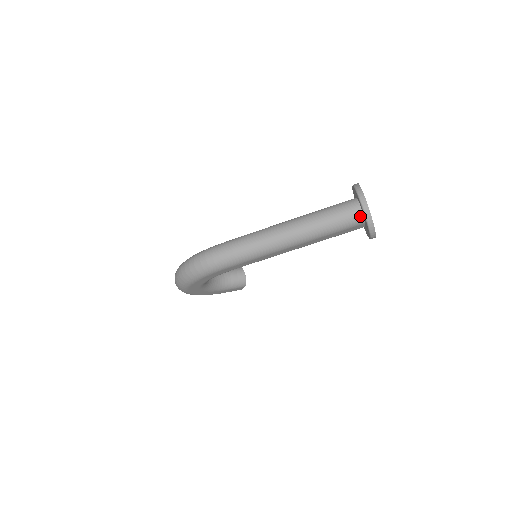
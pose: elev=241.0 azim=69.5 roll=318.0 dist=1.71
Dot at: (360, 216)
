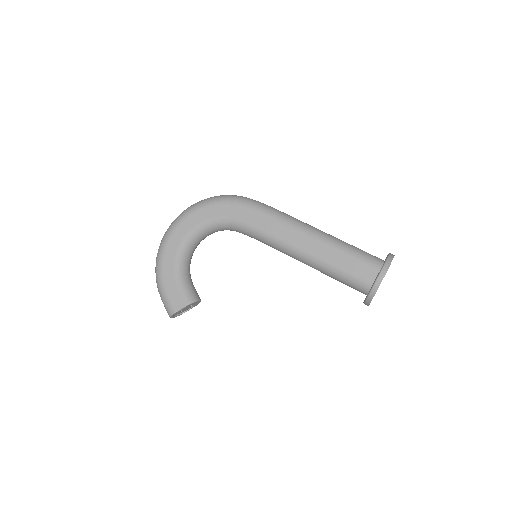
Dot at: (381, 261)
